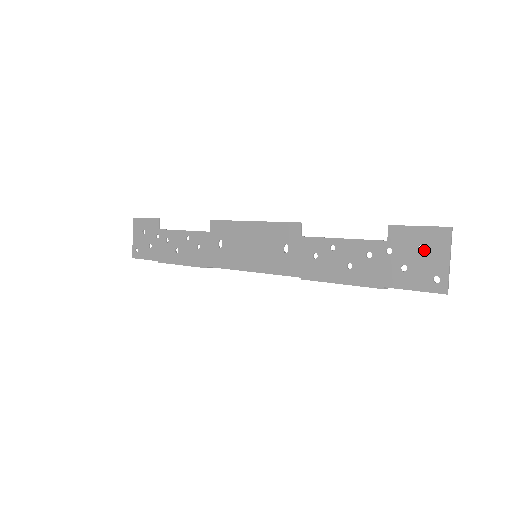
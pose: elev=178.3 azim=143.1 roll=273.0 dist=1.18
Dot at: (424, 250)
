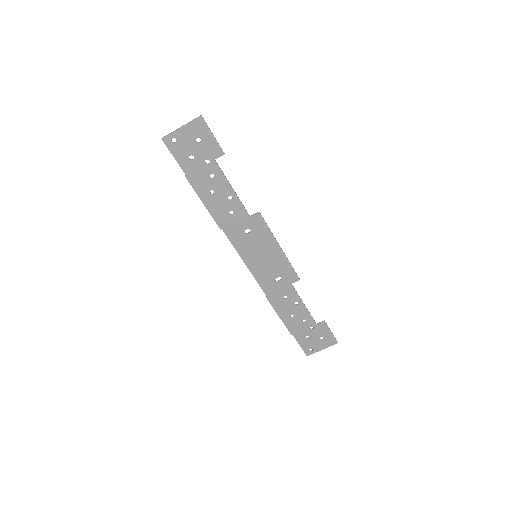
Dot at: (322, 340)
